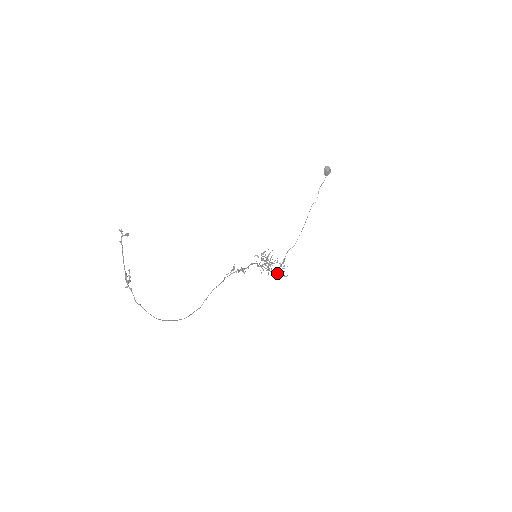
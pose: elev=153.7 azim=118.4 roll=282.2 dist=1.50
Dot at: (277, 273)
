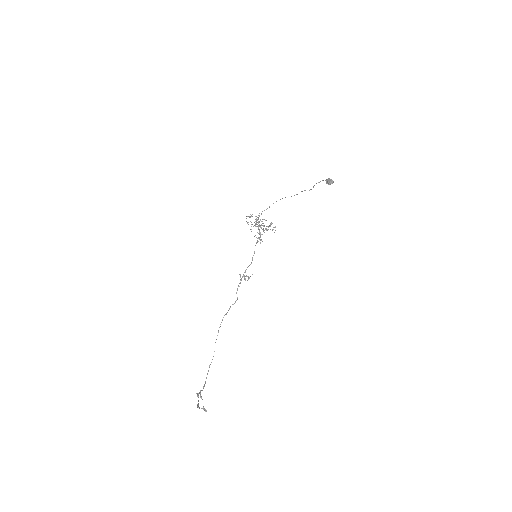
Dot at: (266, 230)
